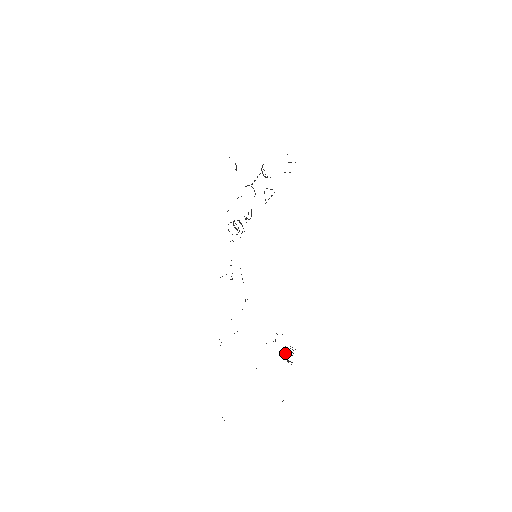
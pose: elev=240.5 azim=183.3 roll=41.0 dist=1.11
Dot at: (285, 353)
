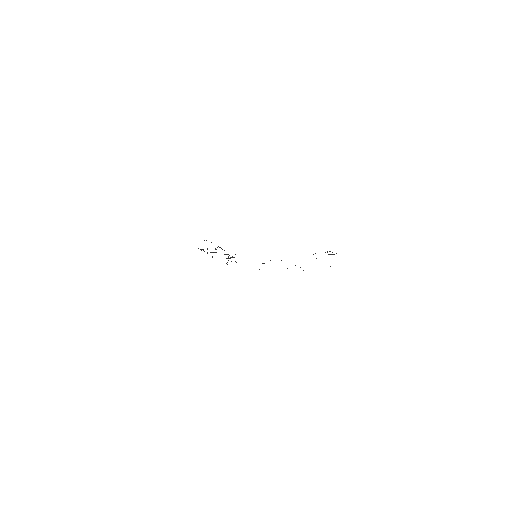
Dot at: occluded
